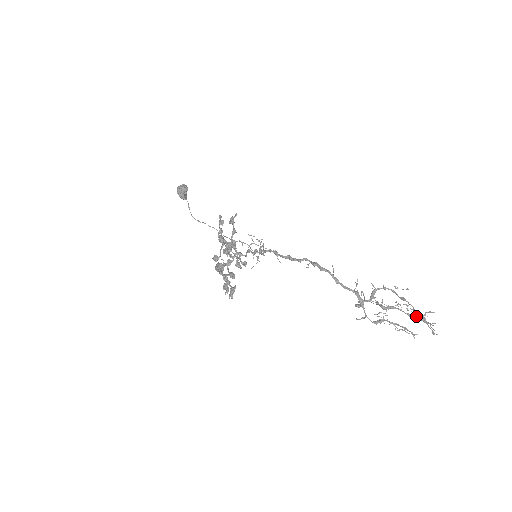
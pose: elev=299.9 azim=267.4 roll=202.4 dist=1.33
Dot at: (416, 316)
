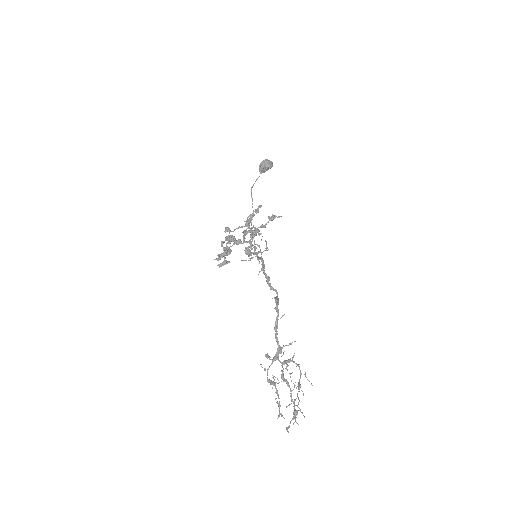
Dot at: (294, 406)
